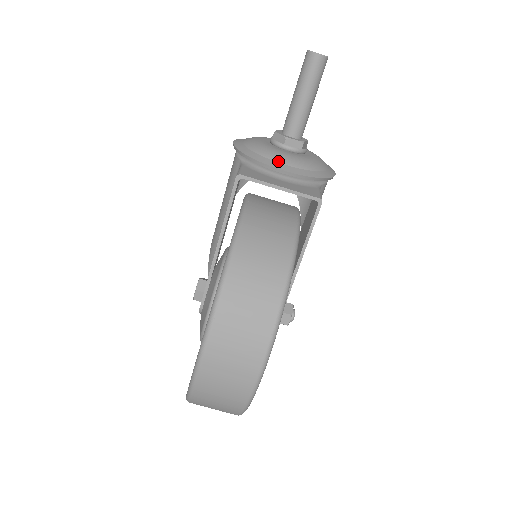
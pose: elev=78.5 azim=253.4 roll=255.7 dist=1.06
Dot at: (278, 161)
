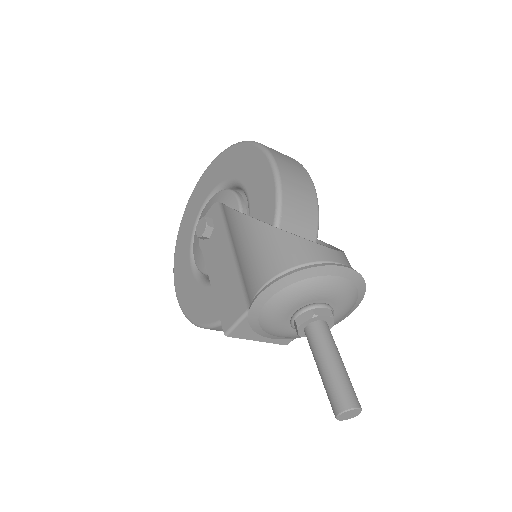
Dot at: (274, 336)
